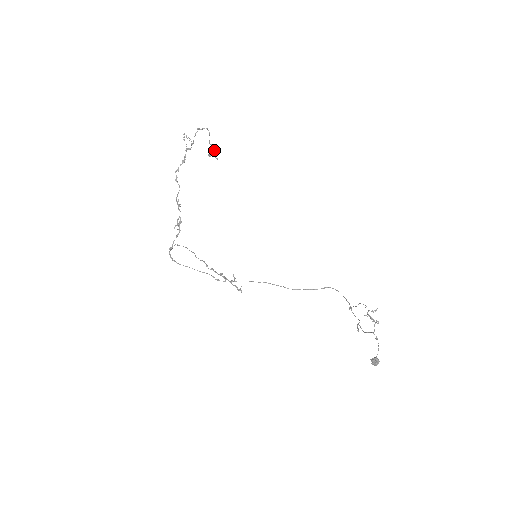
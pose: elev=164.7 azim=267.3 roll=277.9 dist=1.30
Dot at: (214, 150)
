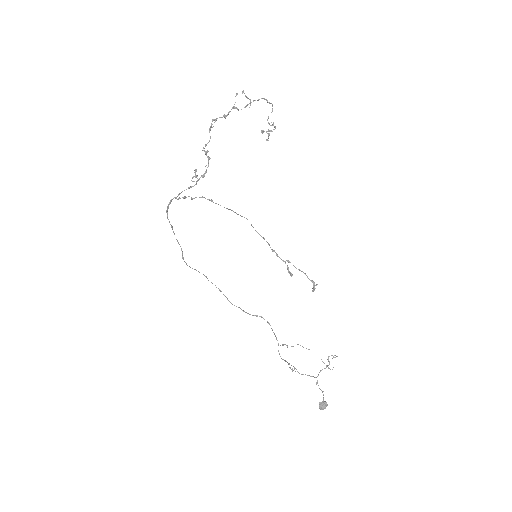
Dot at: (271, 130)
